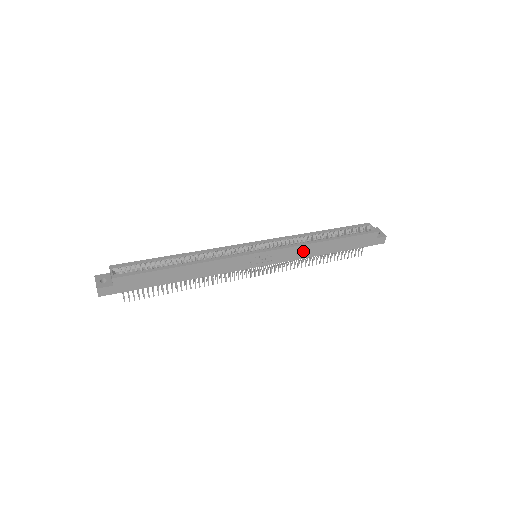
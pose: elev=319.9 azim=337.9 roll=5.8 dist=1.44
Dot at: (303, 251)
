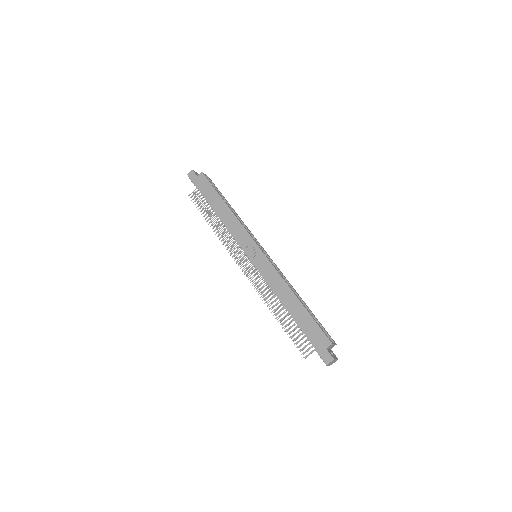
Dot at: (278, 284)
